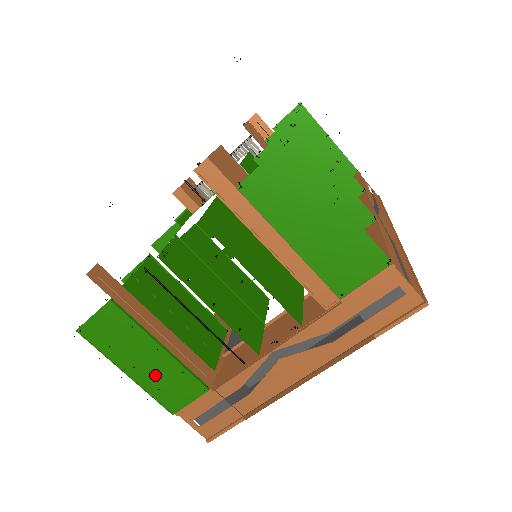
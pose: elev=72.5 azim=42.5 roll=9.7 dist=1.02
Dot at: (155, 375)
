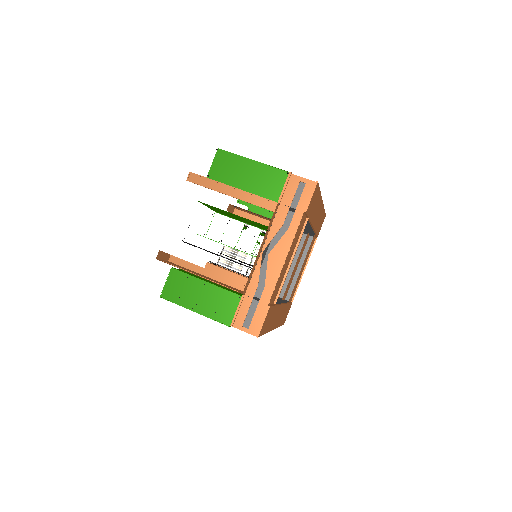
Dot at: (209, 303)
